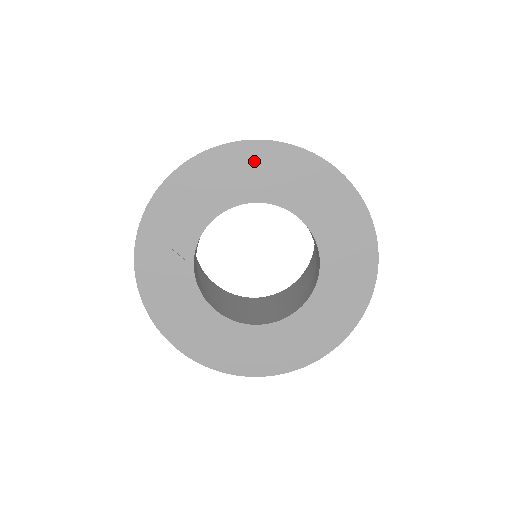
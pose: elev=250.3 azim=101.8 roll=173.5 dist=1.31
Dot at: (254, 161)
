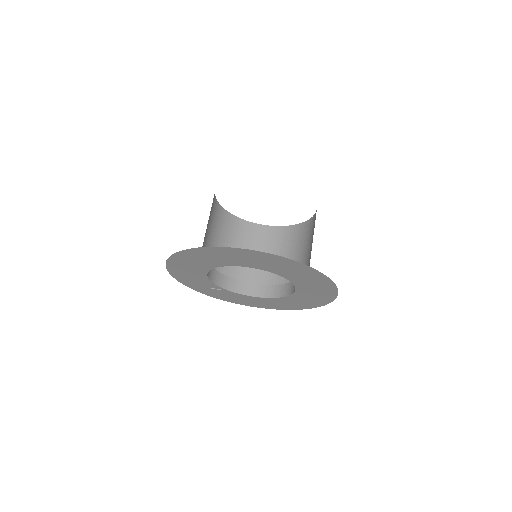
Dot at: (187, 259)
